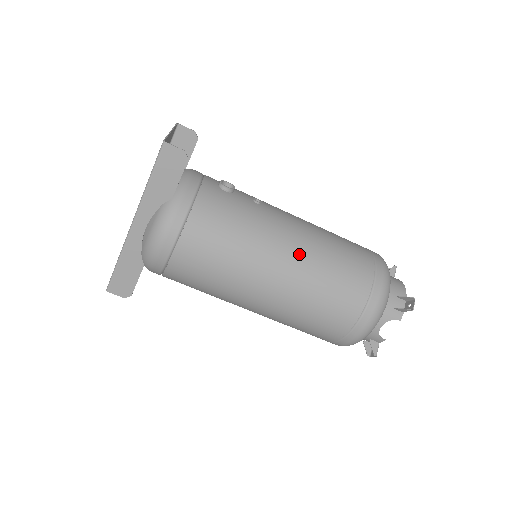
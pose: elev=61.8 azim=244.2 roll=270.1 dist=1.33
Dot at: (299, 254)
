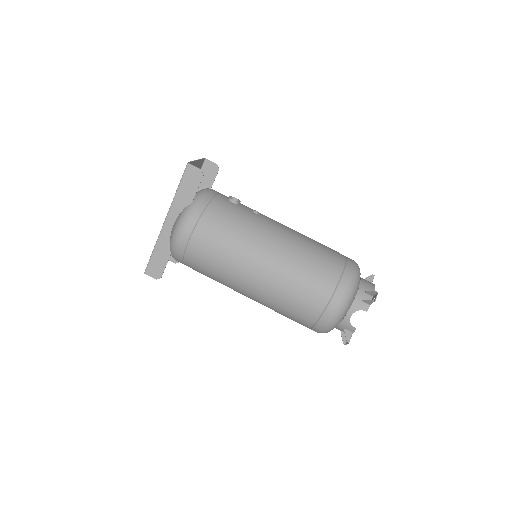
Dot at: (282, 248)
